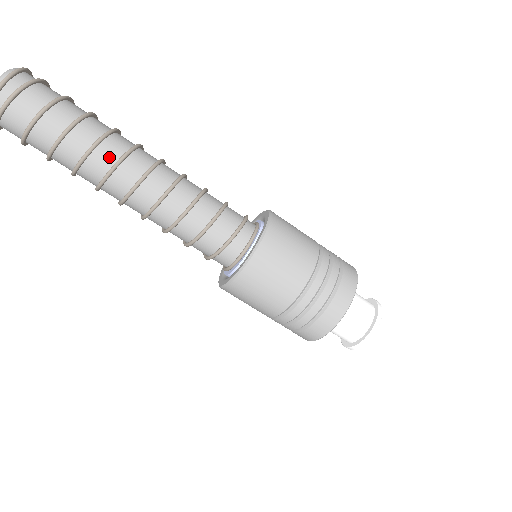
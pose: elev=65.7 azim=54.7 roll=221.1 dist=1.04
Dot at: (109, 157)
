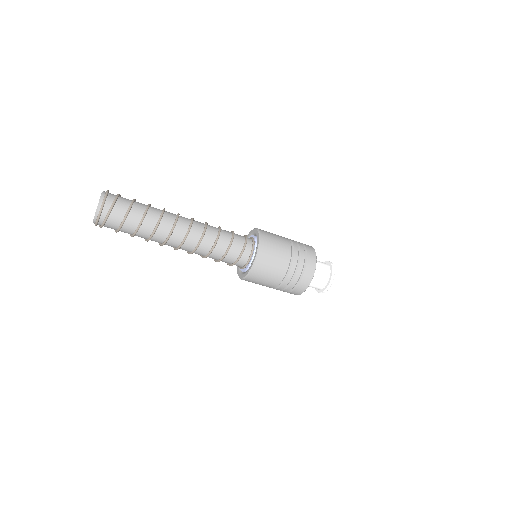
Dot at: (165, 231)
